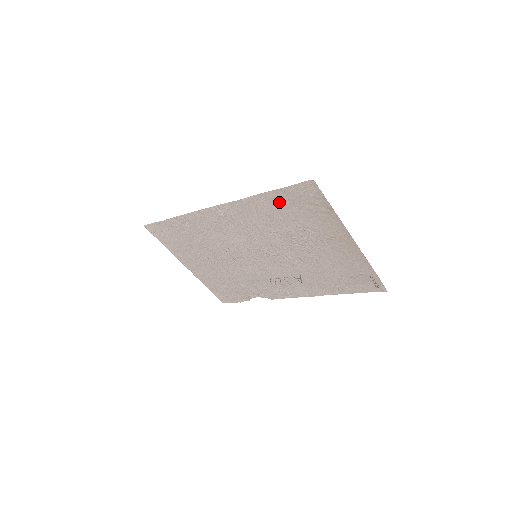
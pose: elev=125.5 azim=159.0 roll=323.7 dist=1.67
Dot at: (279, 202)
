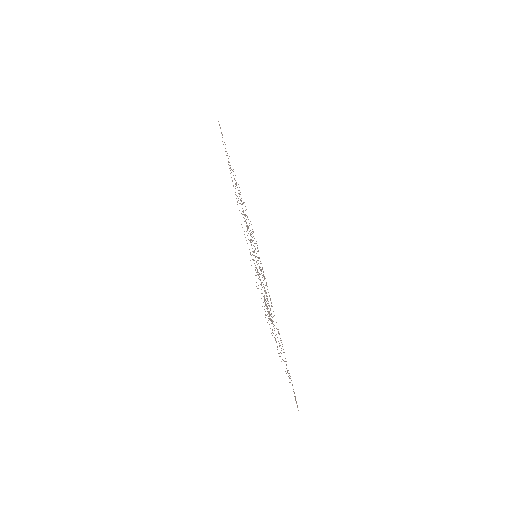
Dot at: occluded
